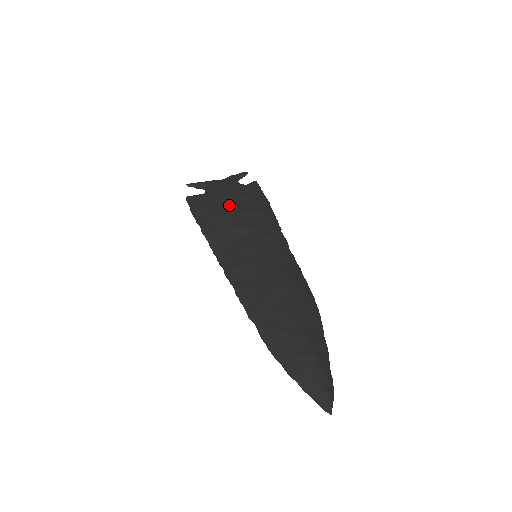
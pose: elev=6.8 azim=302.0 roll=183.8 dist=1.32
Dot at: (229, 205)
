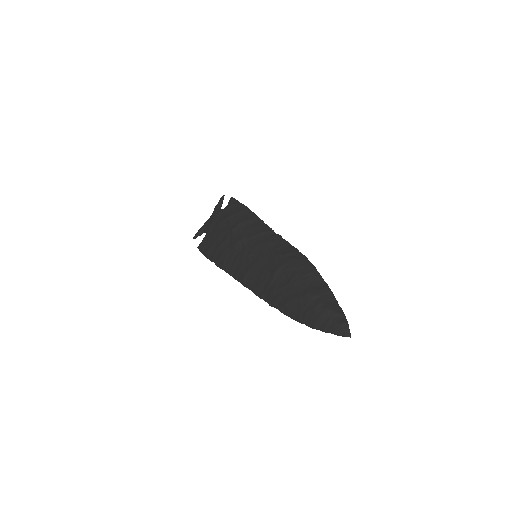
Dot at: (221, 233)
